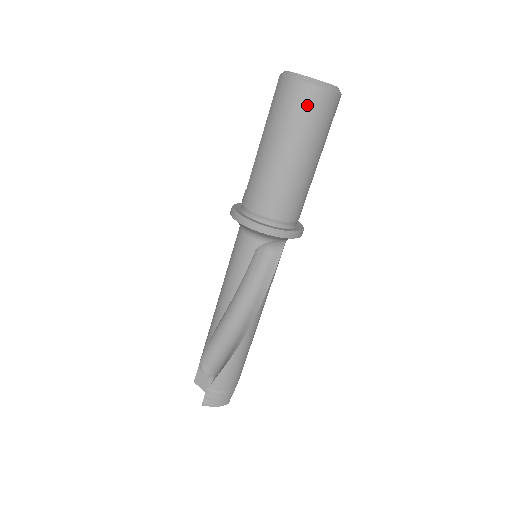
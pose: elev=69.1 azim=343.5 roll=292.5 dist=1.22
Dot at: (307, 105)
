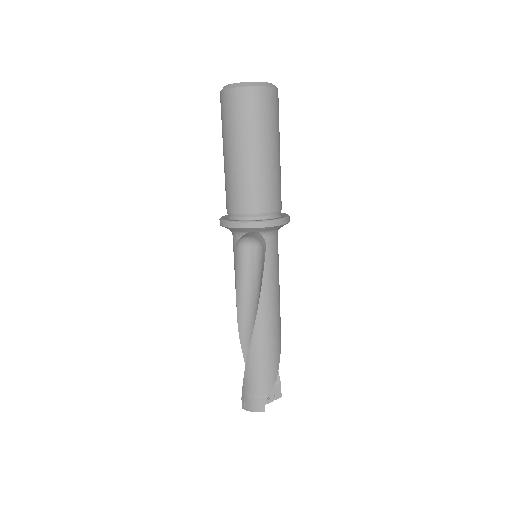
Dot at: (227, 107)
